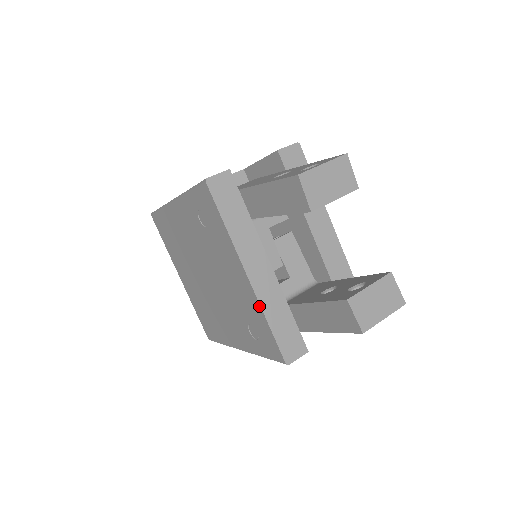
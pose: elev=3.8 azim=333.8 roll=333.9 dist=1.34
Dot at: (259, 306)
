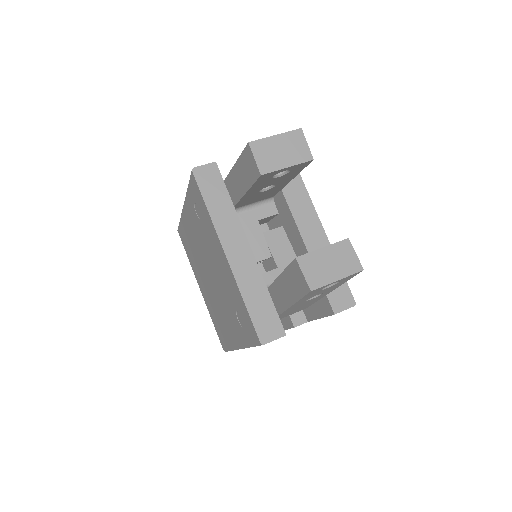
Dot at: (236, 284)
